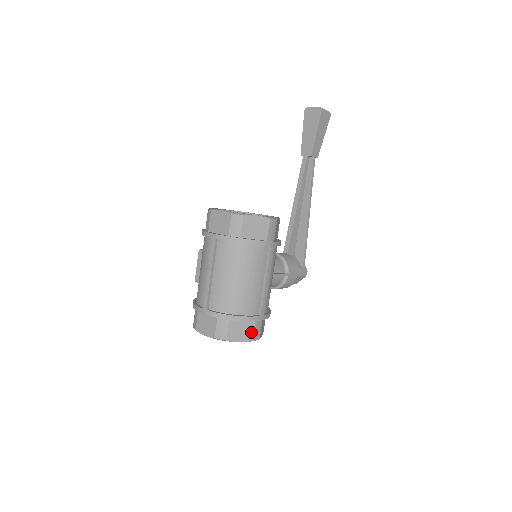
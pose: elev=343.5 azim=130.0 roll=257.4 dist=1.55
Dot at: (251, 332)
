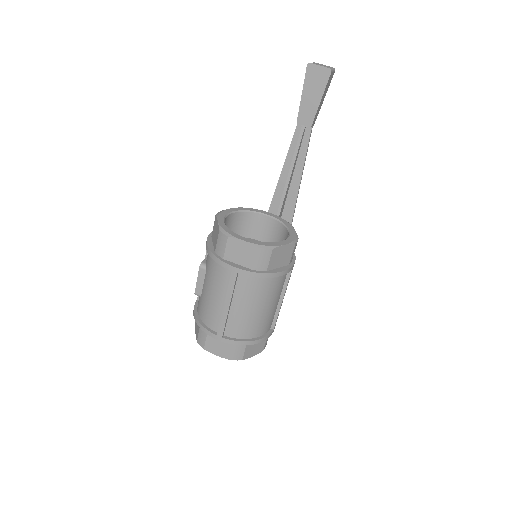
Dot at: (263, 345)
